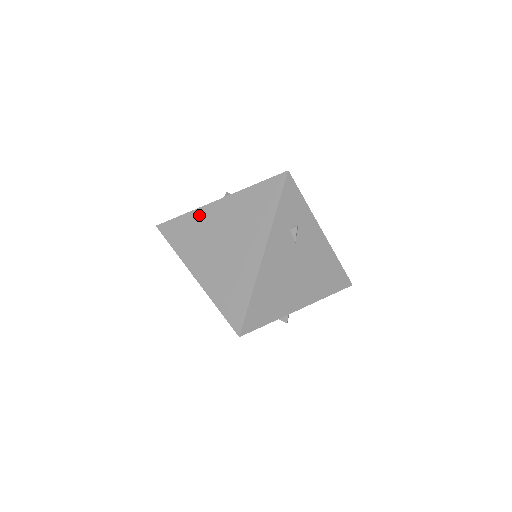
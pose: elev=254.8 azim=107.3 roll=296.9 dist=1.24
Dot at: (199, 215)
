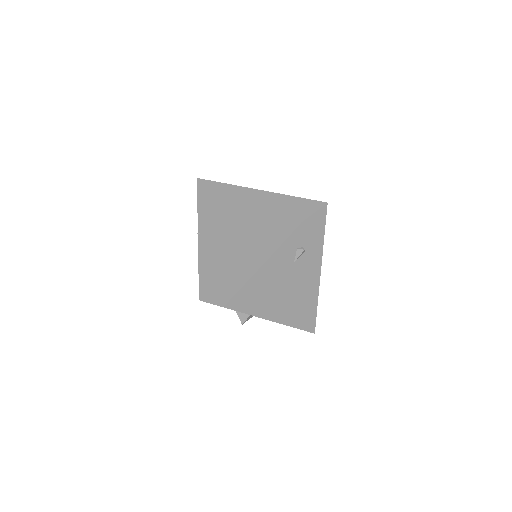
Dot at: (236, 191)
